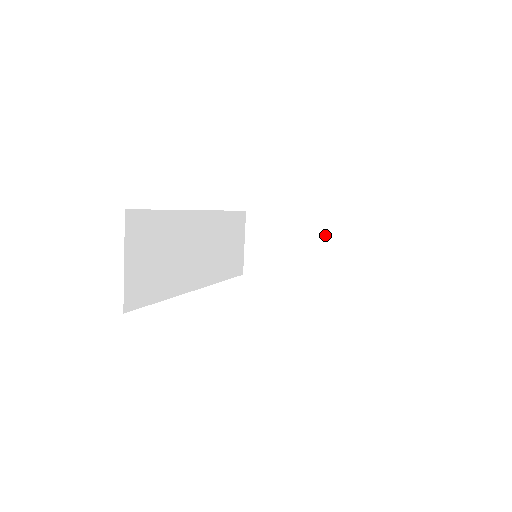
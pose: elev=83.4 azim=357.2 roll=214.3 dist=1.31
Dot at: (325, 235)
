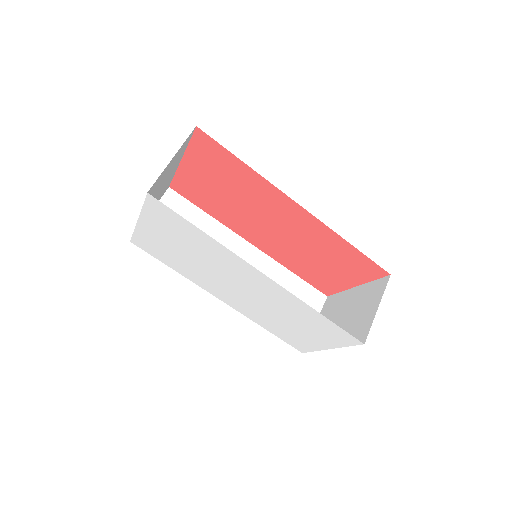
Dot at: (371, 297)
